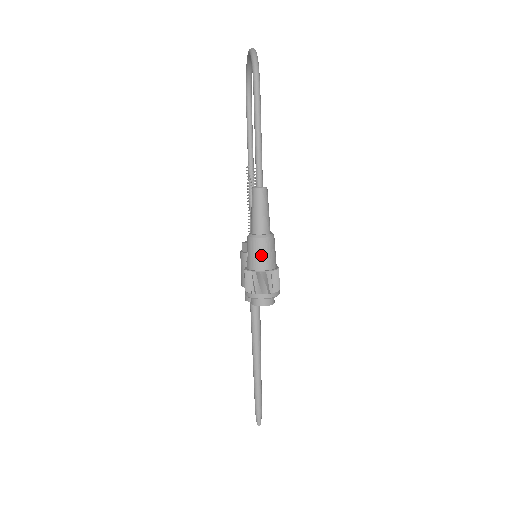
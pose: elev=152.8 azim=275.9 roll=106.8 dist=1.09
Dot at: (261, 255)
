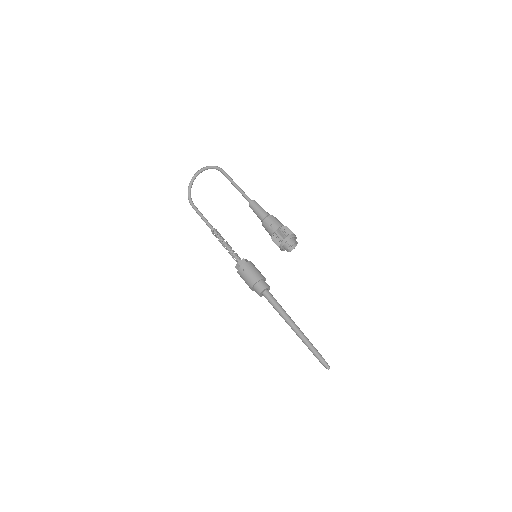
Dot at: (279, 221)
